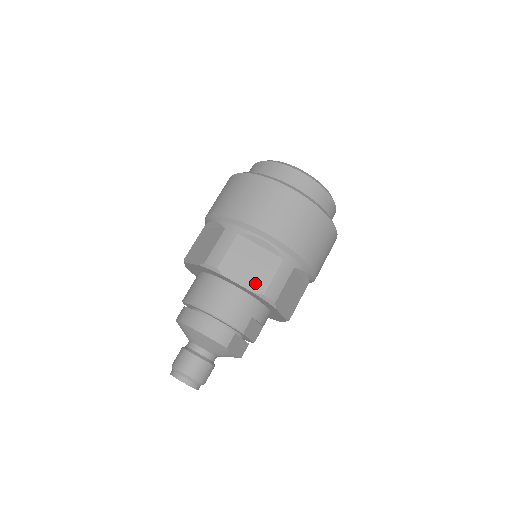
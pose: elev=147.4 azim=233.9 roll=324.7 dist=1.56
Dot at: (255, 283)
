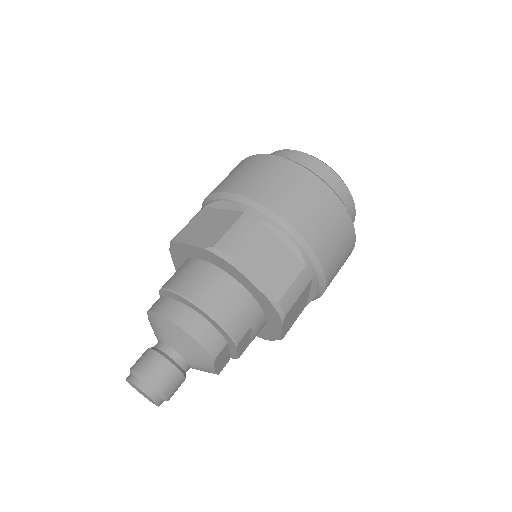
Dot at: (270, 286)
